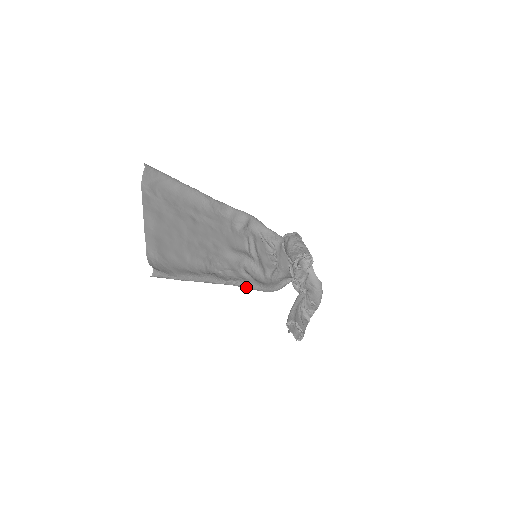
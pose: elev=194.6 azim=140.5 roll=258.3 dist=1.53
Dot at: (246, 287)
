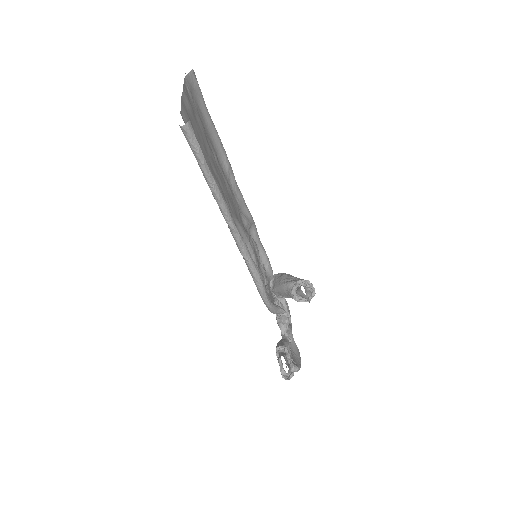
Dot at: (250, 264)
